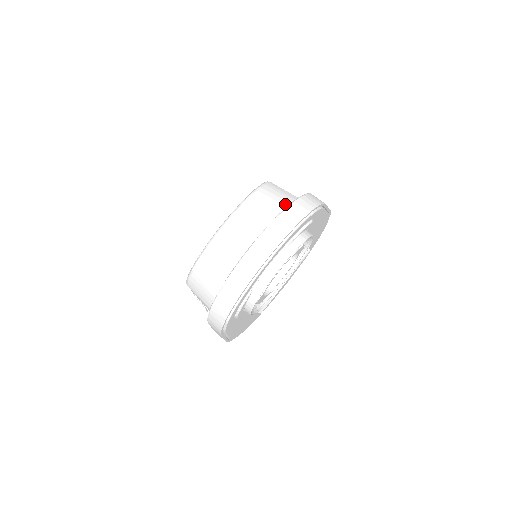
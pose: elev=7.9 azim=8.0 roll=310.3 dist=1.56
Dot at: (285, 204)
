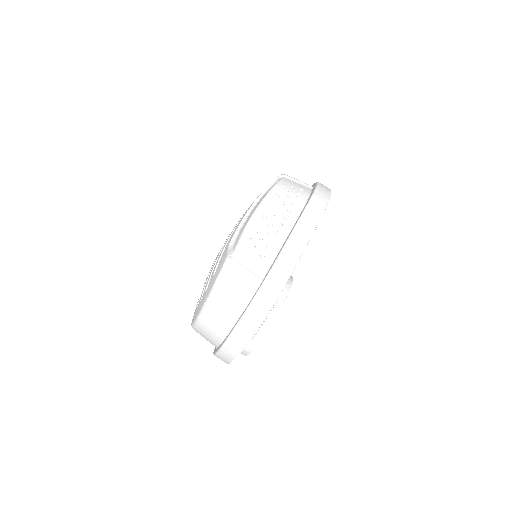
Dot at: (243, 303)
